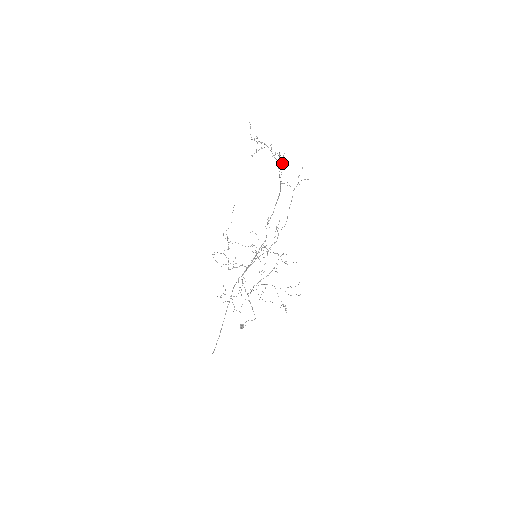
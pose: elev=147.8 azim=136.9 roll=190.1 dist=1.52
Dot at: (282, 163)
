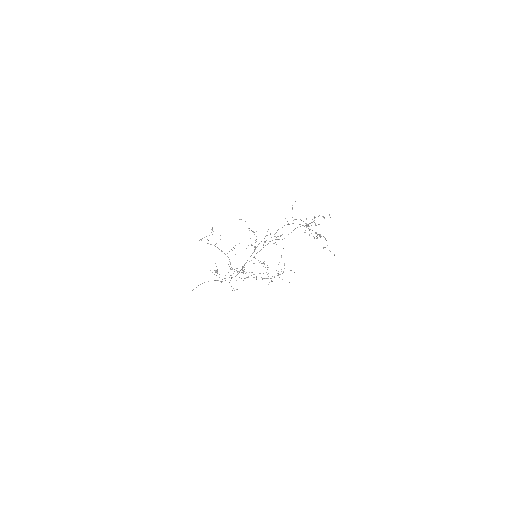
Dot at: occluded
